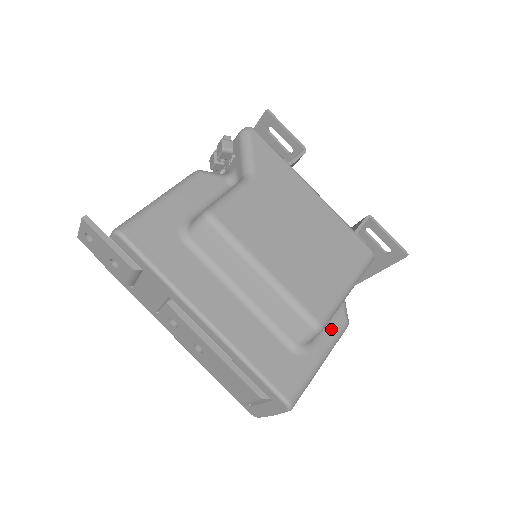
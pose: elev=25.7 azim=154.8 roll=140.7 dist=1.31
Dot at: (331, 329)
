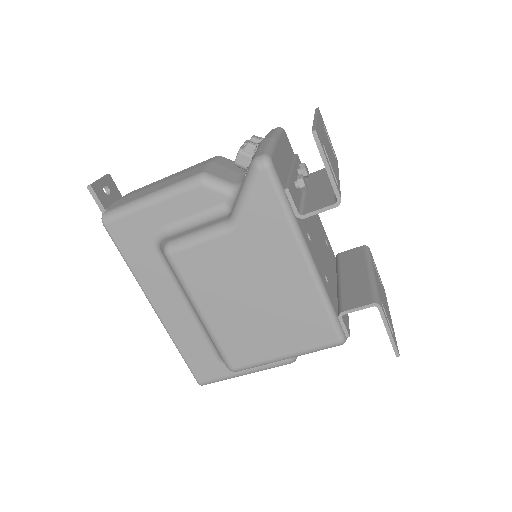
Dot at: occluded
